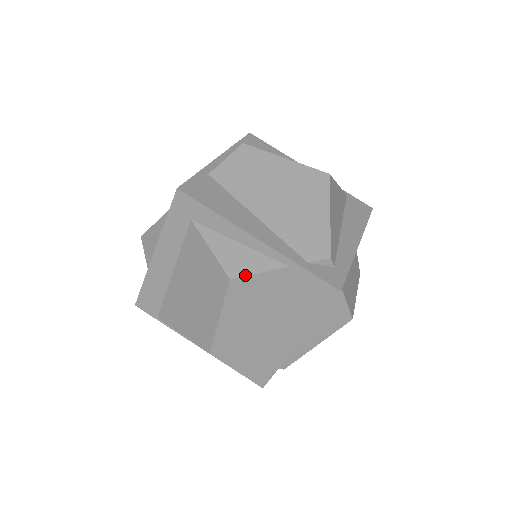
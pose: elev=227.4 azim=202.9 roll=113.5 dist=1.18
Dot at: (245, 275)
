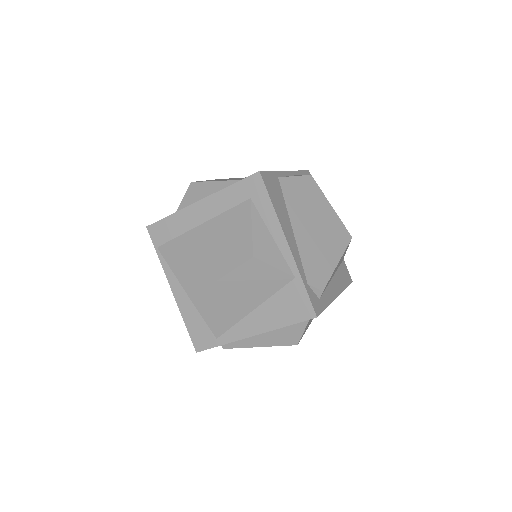
Dot at: (264, 261)
